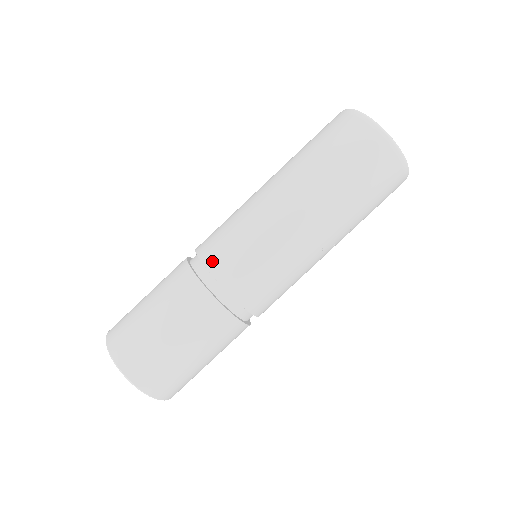
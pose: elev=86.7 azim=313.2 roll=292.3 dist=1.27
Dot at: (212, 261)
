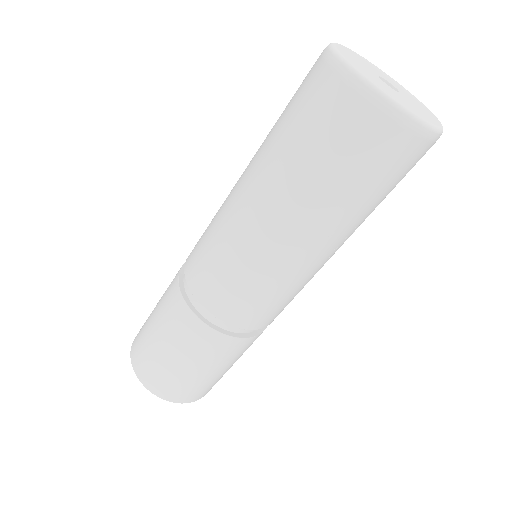
Dot at: (194, 283)
